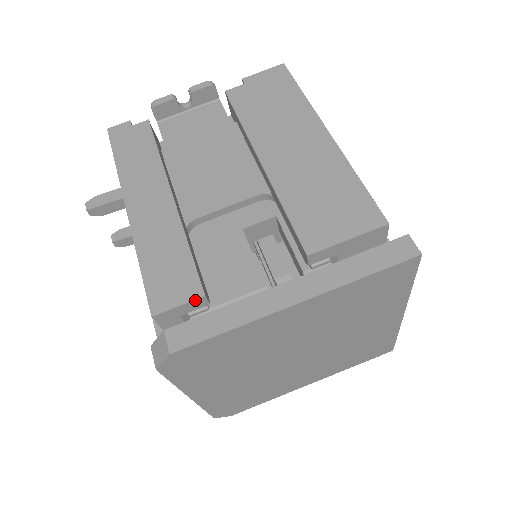
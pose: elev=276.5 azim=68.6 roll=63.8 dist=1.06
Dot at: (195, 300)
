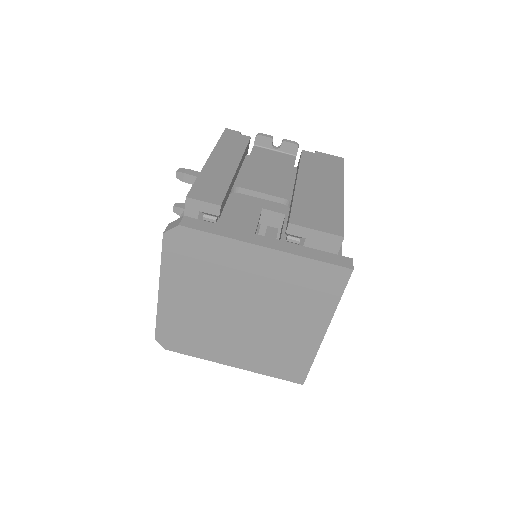
Dot at: (214, 205)
